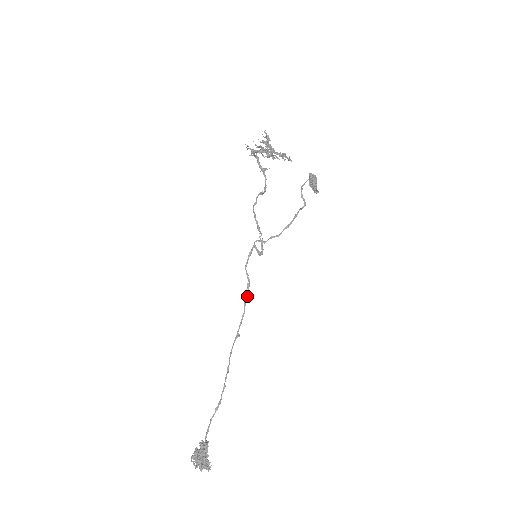
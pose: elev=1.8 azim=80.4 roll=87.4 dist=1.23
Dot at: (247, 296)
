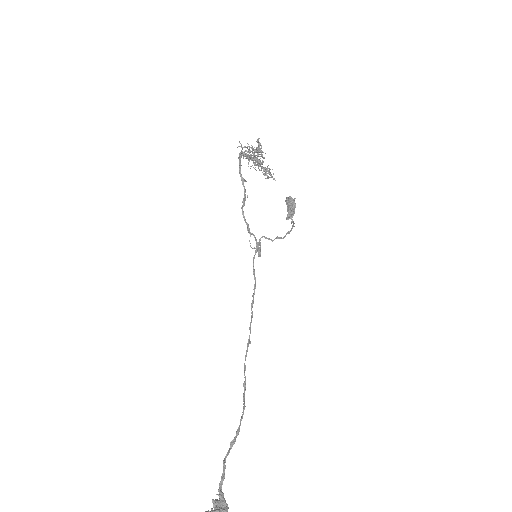
Dot at: (253, 297)
